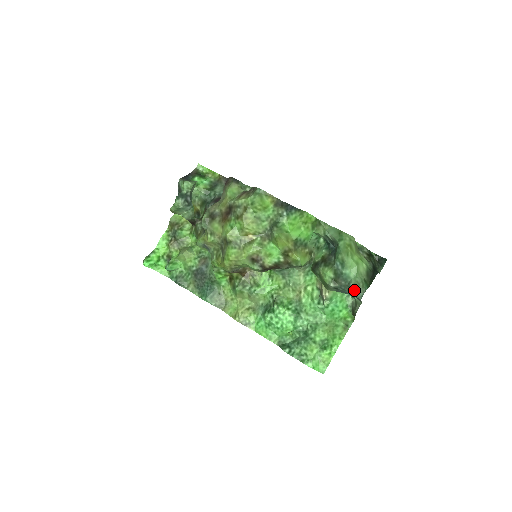
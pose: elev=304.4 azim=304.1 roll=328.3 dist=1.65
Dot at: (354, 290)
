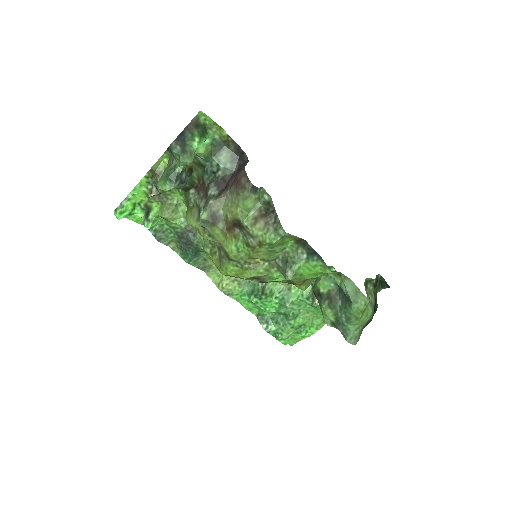
Dot at: occluded
